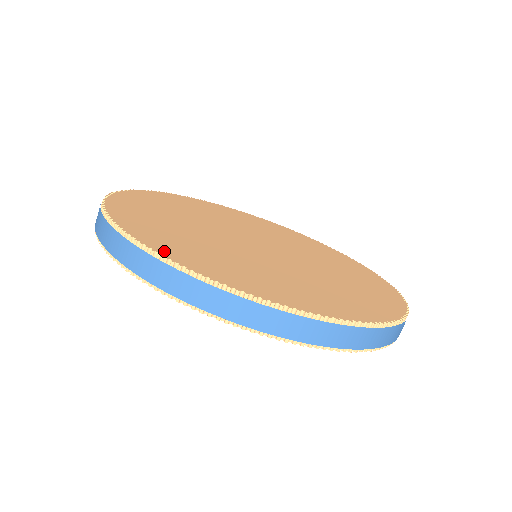
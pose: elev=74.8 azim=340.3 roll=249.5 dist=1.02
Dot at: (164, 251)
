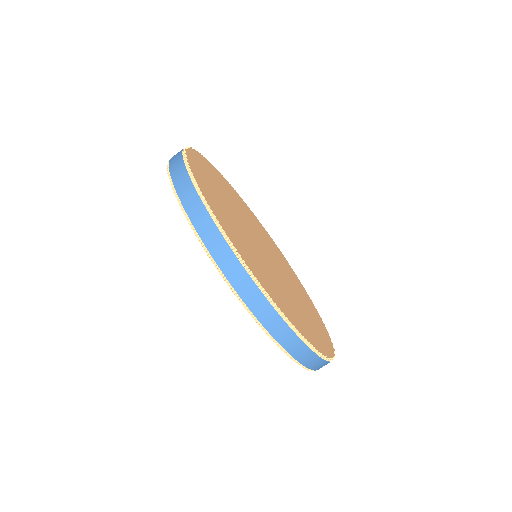
Dot at: (202, 188)
